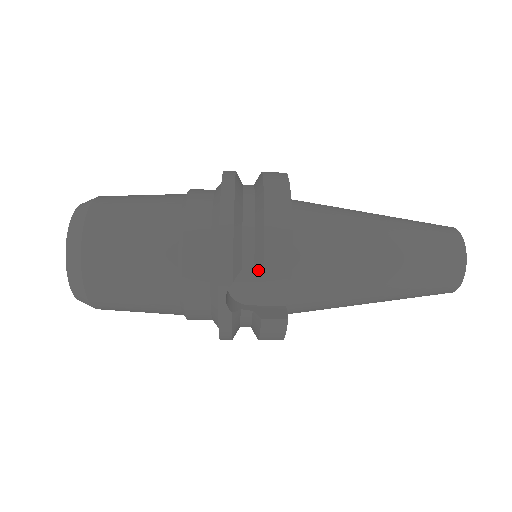
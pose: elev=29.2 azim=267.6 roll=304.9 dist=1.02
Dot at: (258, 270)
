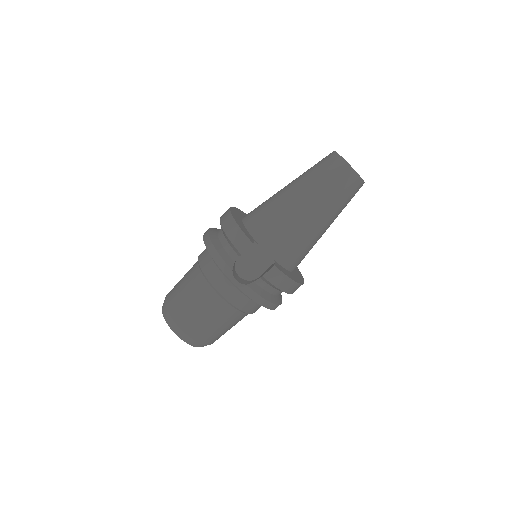
Dot at: (239, 255)
